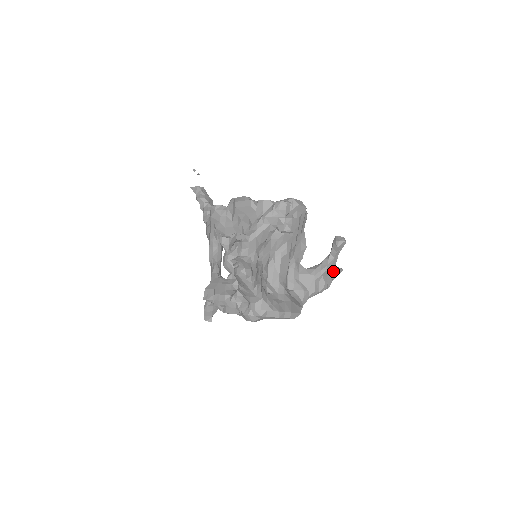
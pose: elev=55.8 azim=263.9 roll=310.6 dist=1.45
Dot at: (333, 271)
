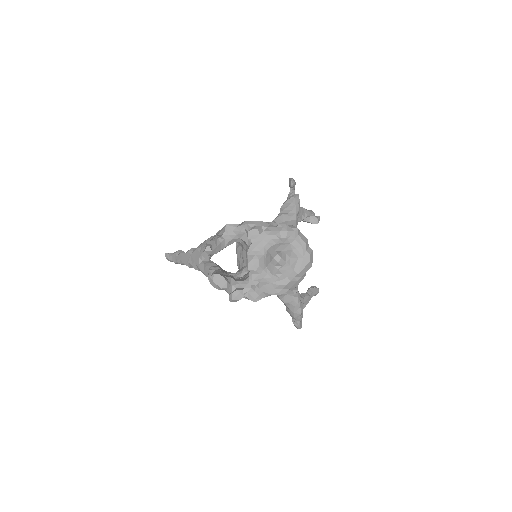
Dot at: occluded
